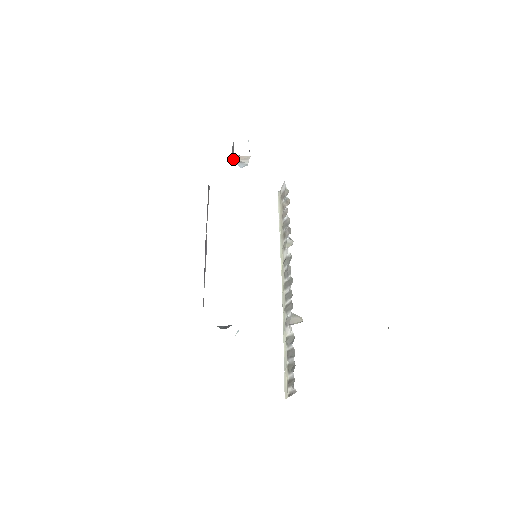
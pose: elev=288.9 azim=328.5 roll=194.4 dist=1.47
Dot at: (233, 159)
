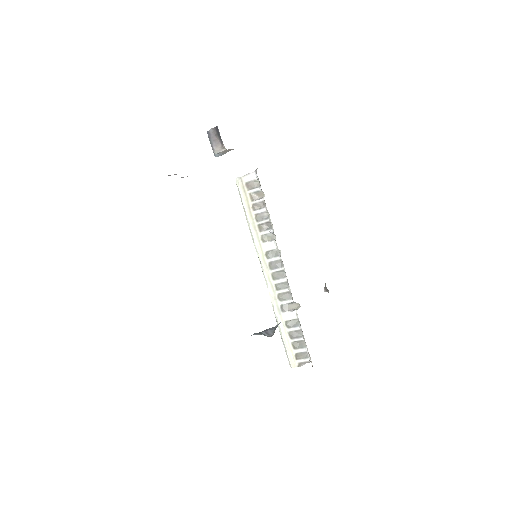
Dot at: (217, 151)
